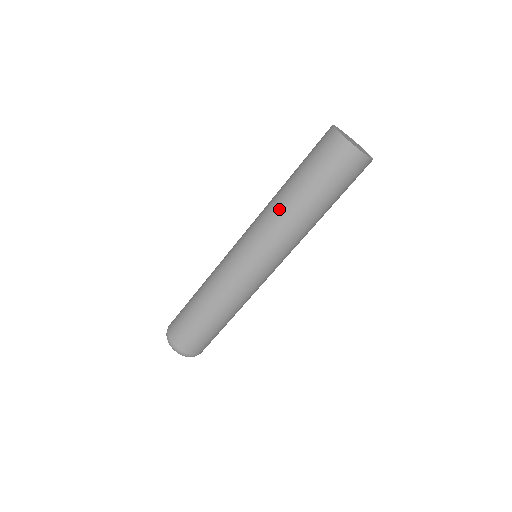
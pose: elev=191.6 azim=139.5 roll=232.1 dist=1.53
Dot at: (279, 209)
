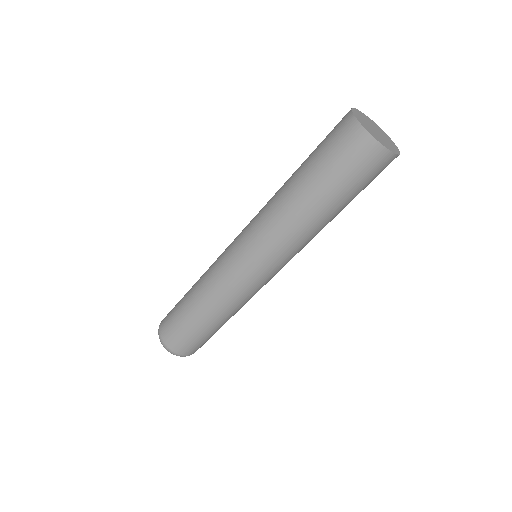
Dot at: (310, 232)
